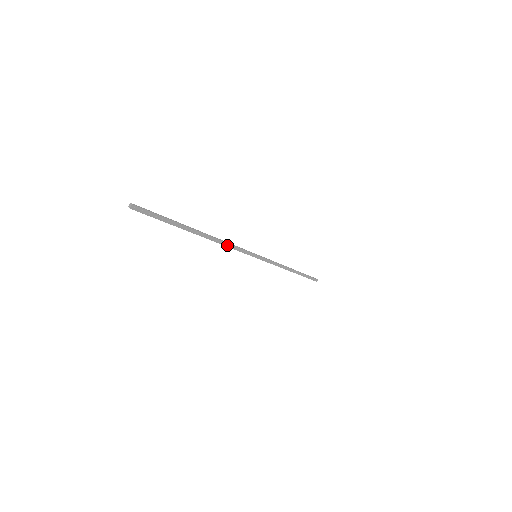
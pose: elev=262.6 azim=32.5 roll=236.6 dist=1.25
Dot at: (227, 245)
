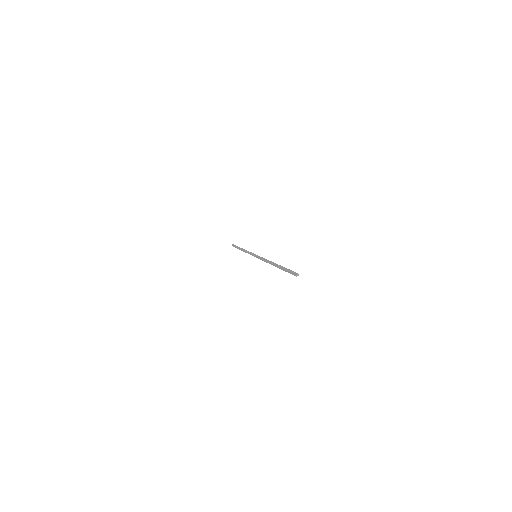
Dot at: occluded
